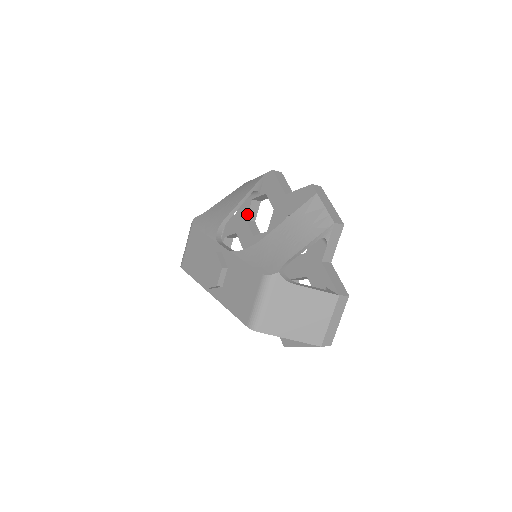
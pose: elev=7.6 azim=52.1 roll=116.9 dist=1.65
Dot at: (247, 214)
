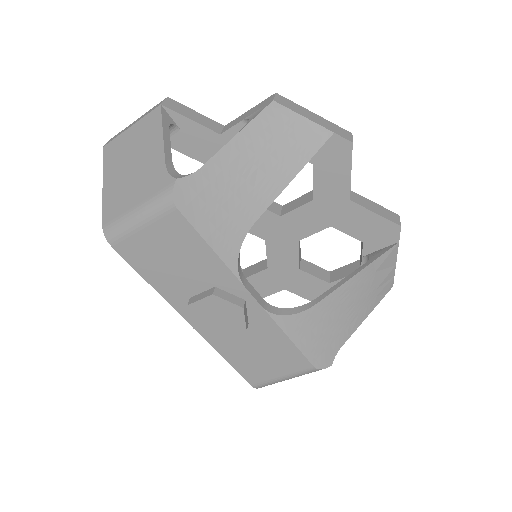
Dot at: occluded
